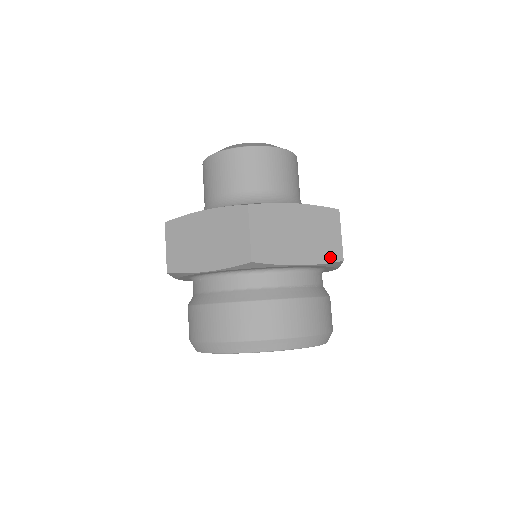
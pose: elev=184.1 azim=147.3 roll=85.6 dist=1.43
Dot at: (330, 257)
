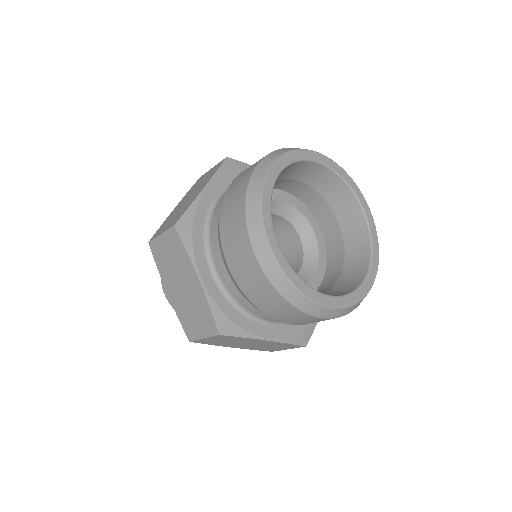
Dot at: occluded
